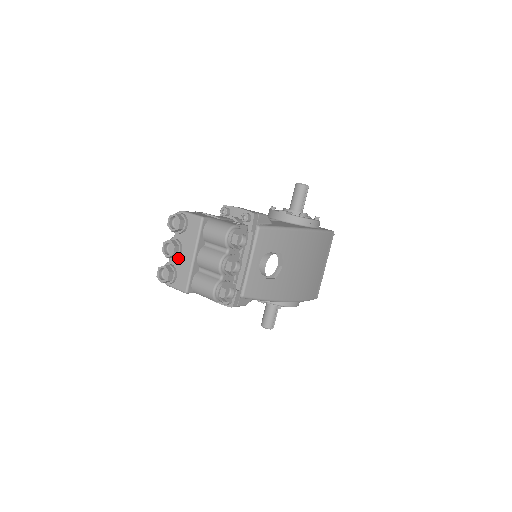
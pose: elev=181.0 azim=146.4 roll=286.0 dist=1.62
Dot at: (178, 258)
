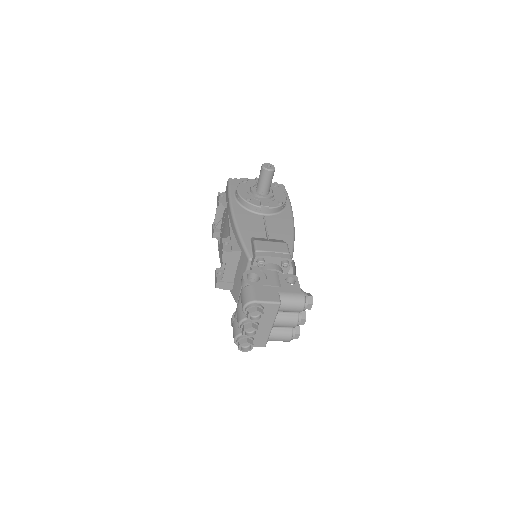
Dot at: occluded
